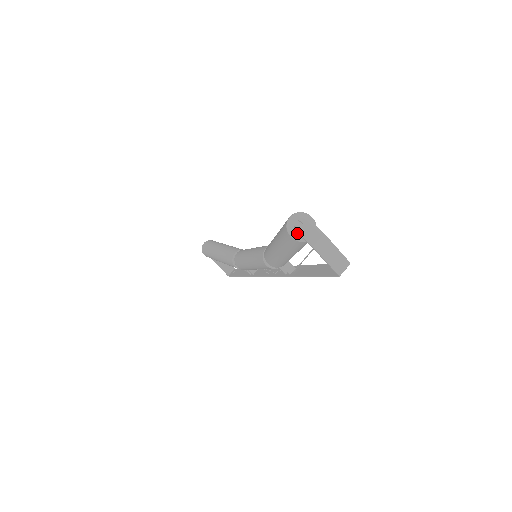
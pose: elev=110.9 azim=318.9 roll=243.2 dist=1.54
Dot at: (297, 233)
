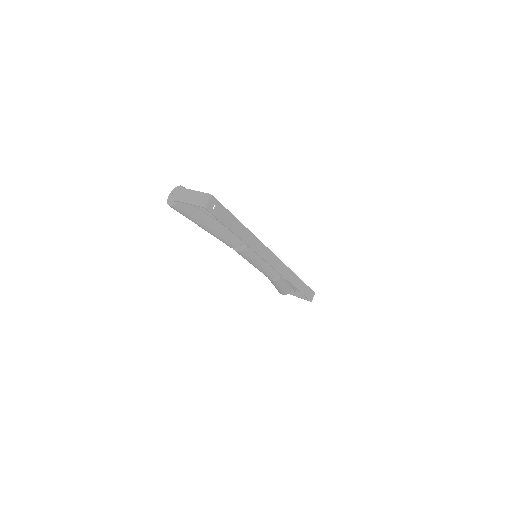
Dot at: (171, 201)
